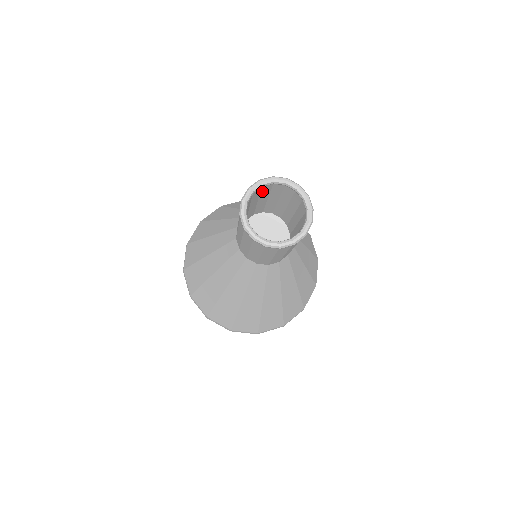
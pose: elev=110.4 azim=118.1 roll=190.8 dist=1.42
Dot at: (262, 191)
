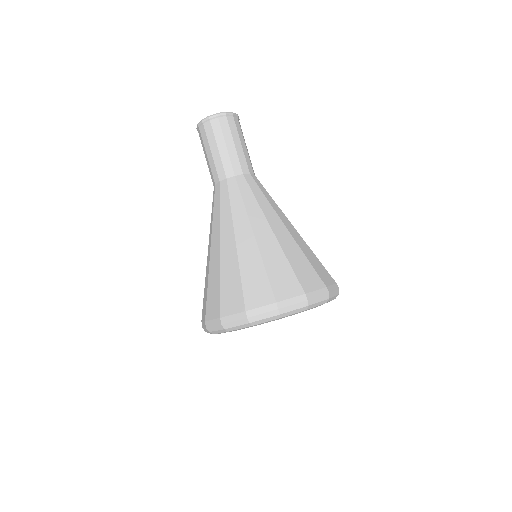
Dot at: occluded
